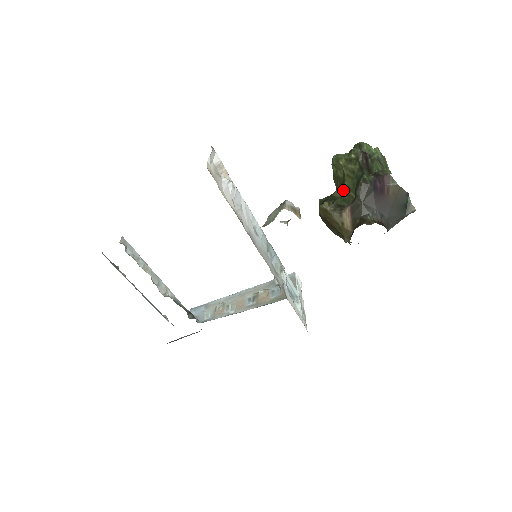
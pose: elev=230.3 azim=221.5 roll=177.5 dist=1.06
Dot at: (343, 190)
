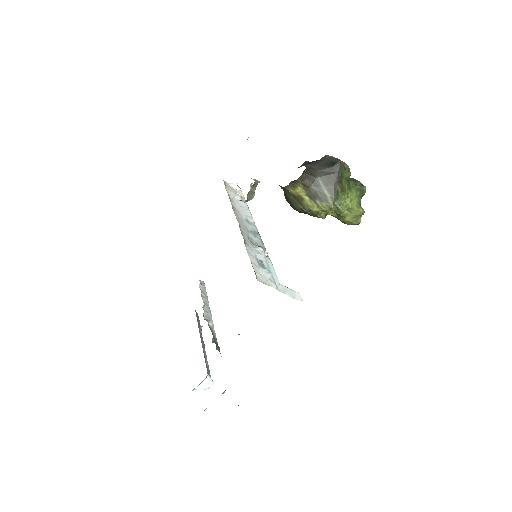
Dot at: occluded
